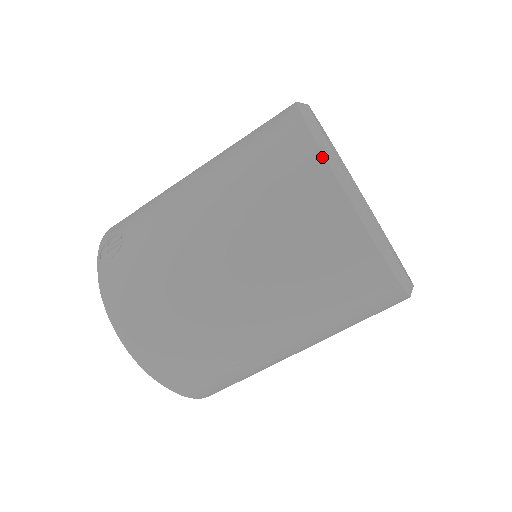
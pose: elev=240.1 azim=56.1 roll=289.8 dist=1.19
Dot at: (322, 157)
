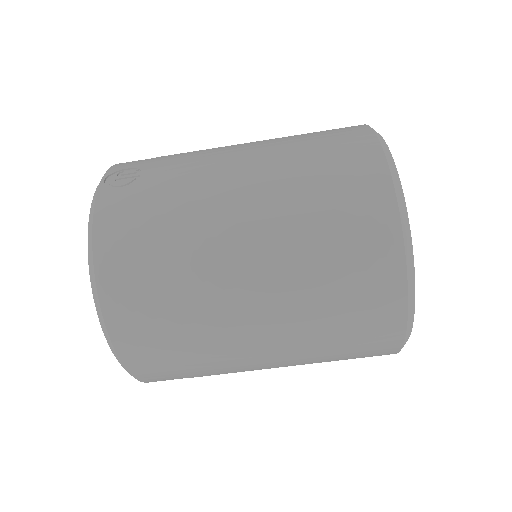
Dot at: (389, 175)
